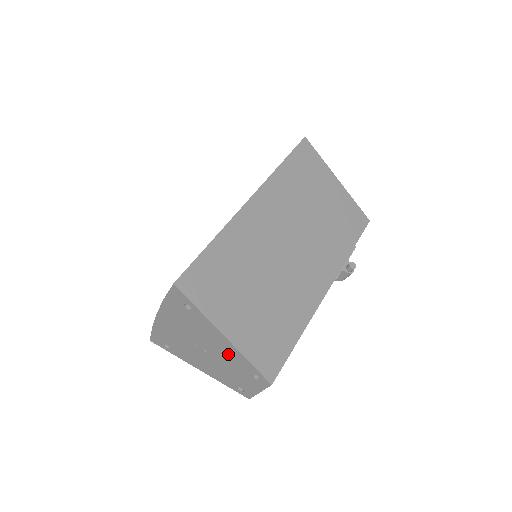
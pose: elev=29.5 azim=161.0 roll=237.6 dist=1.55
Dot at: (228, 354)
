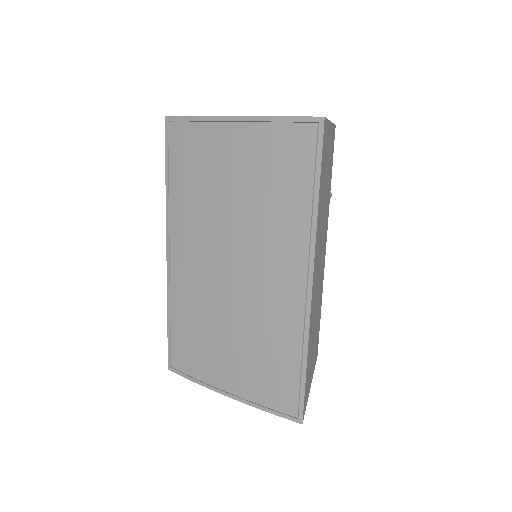
Dot at: occluded
